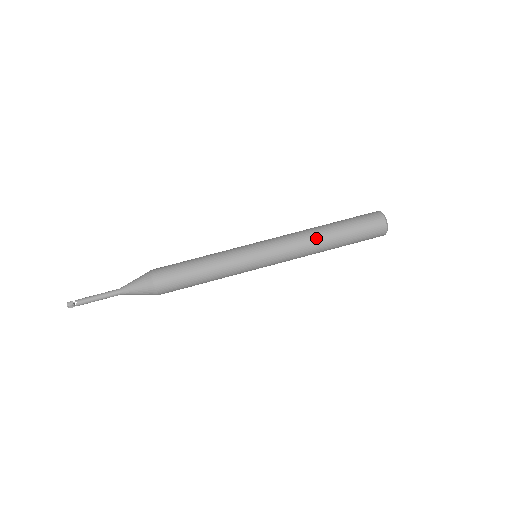
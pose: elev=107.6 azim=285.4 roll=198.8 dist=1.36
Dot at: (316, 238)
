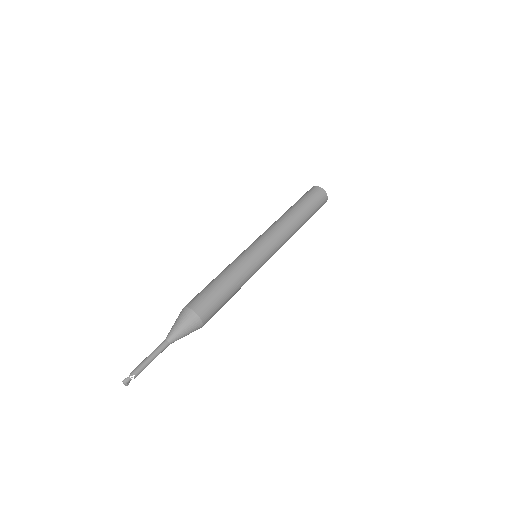
Dot at: (295, 225)
